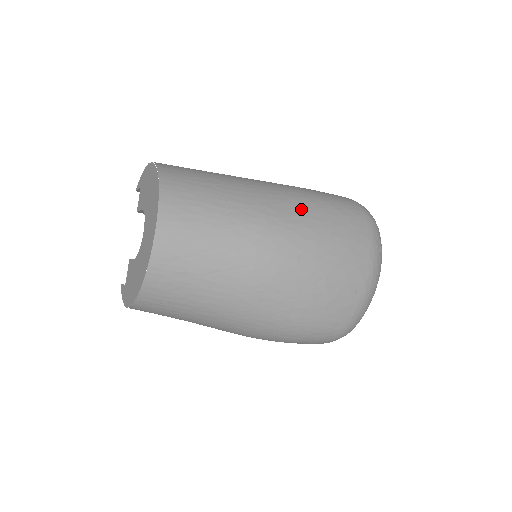
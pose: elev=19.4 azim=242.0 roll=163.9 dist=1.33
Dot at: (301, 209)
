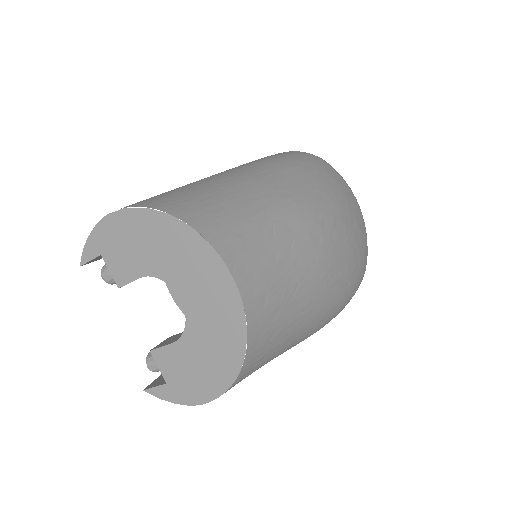
Dot at: (298, 177)
